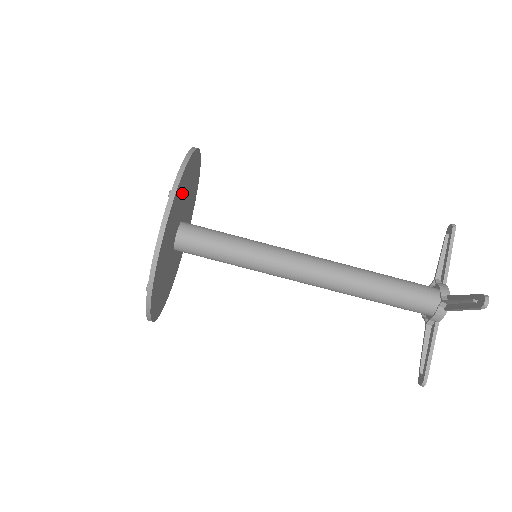
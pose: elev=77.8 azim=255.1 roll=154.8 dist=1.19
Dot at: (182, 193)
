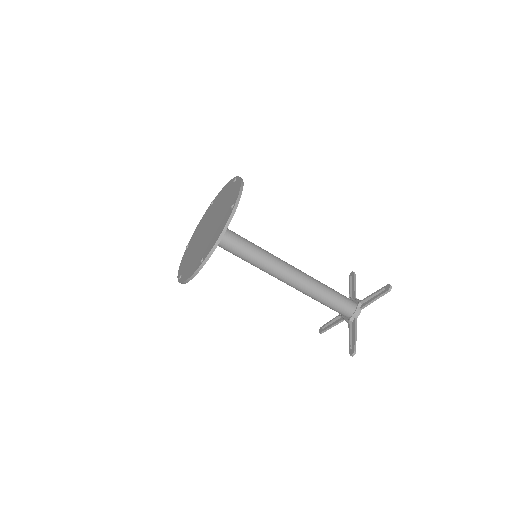
Dot at: occluded
